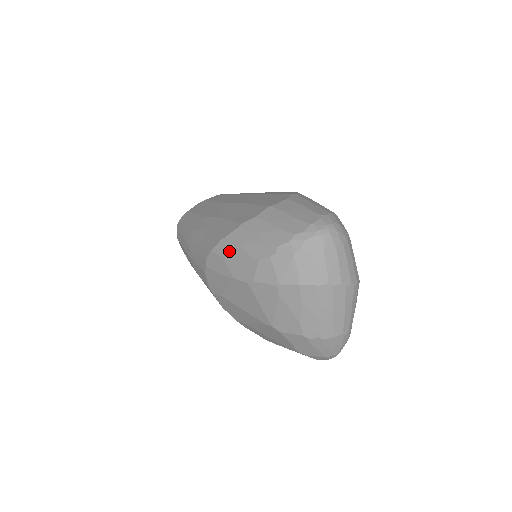
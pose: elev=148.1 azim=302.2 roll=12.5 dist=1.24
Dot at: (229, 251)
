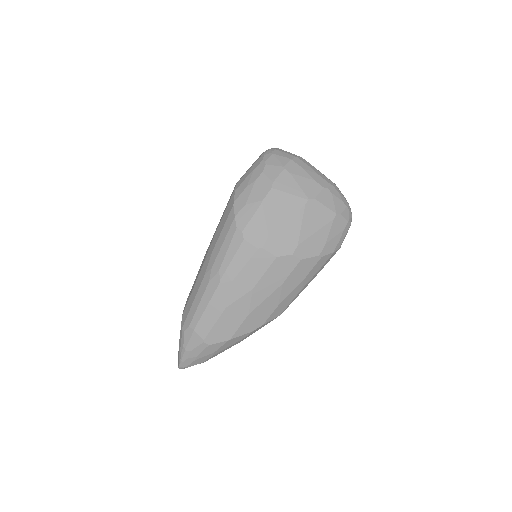
Dot at: (244, 197)
